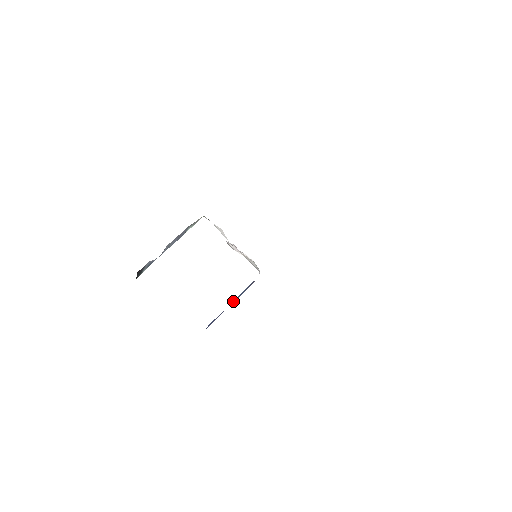
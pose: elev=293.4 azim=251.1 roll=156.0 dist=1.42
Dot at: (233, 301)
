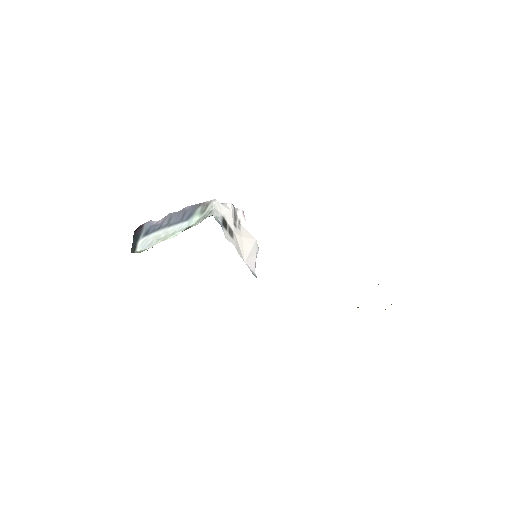
Dot at: occluded
